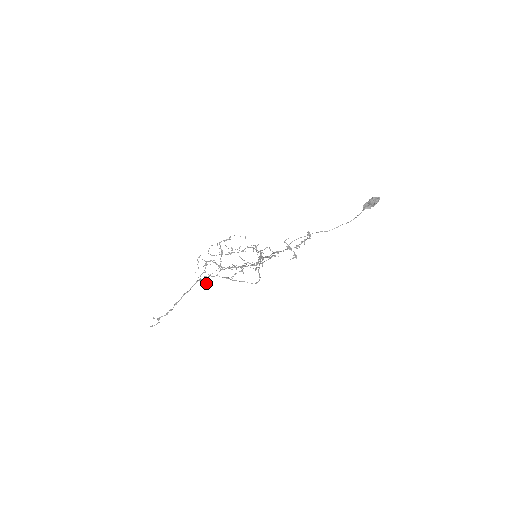
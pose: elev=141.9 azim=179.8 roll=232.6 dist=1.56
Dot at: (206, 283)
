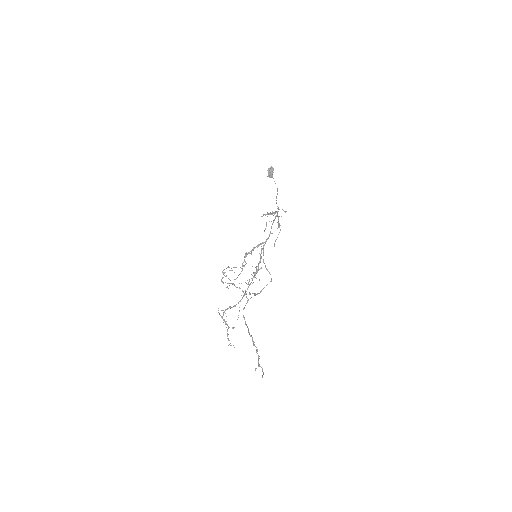
Dot at: occluded
